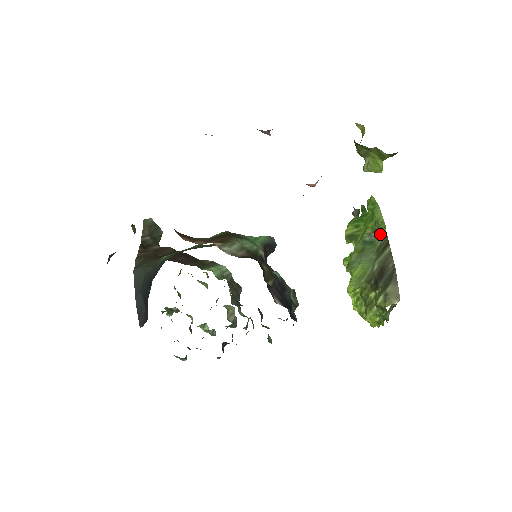
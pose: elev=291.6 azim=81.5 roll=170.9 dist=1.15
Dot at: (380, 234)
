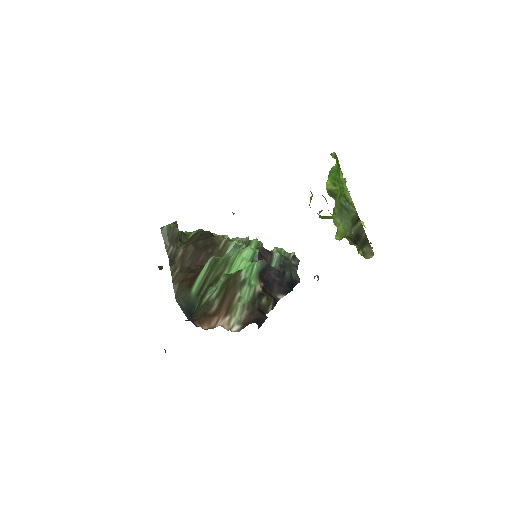
Dot at: (352, 209)
